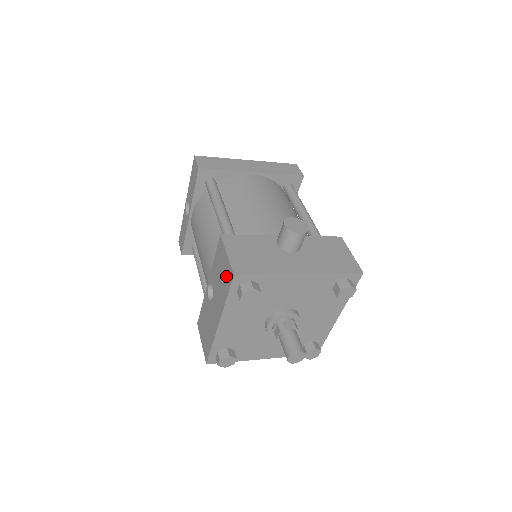
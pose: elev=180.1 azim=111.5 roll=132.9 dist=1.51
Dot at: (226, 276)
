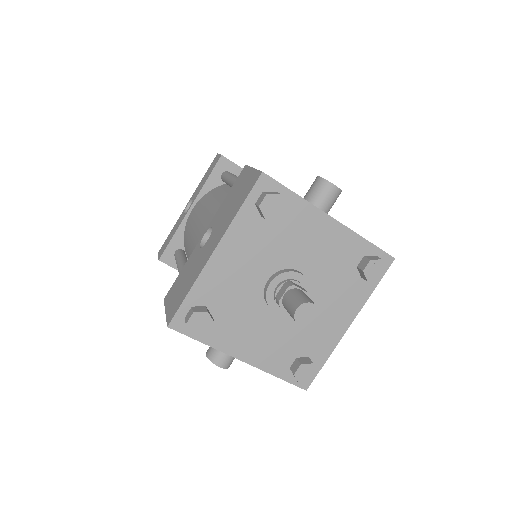
Dot at: (246, 187)
